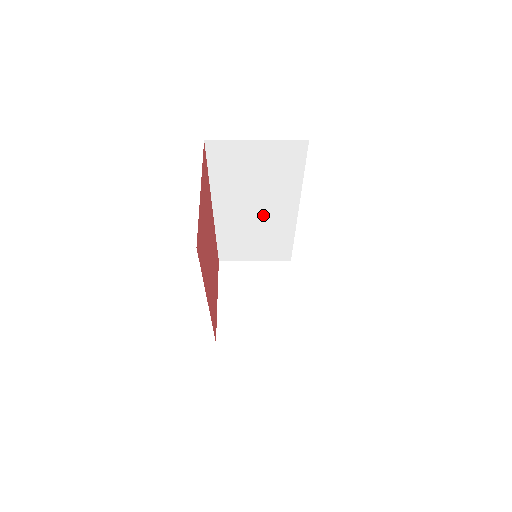
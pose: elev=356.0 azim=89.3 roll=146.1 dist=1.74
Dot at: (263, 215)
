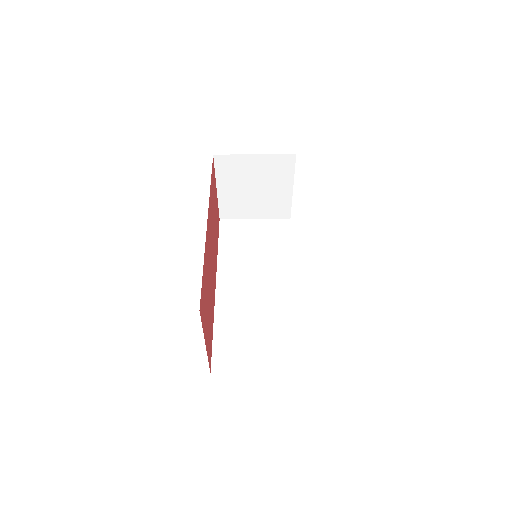
Dot at: occluded
